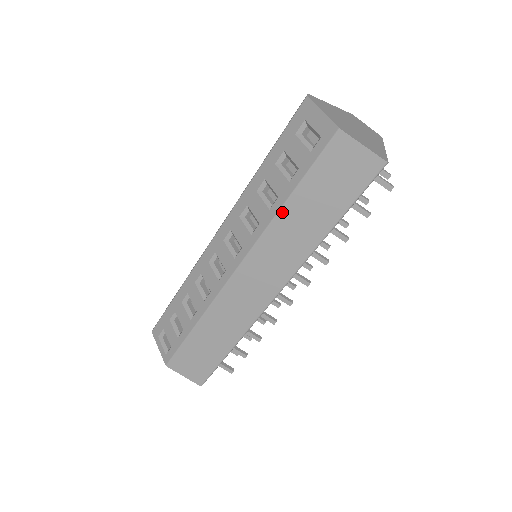
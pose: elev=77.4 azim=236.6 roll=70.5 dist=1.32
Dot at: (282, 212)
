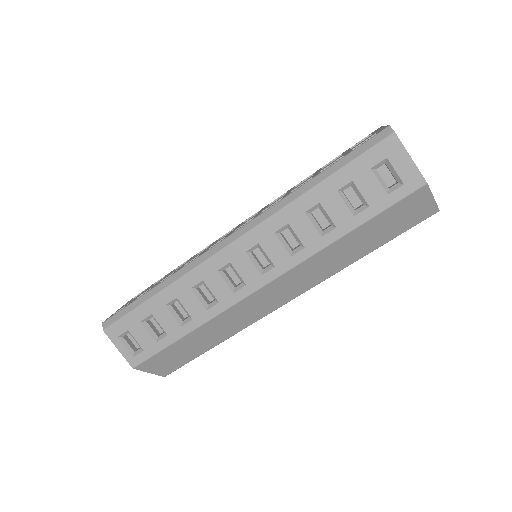
Dot at: (337, 242)
